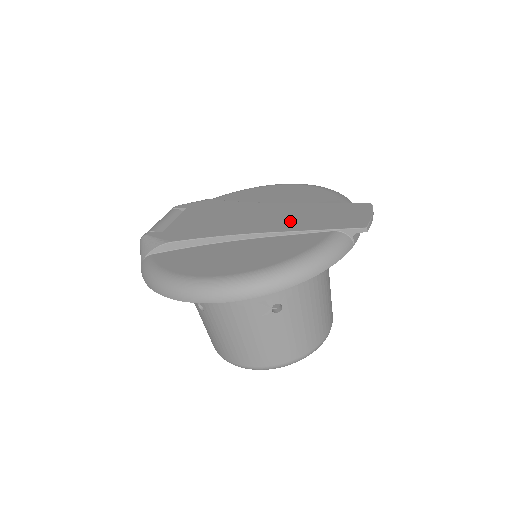
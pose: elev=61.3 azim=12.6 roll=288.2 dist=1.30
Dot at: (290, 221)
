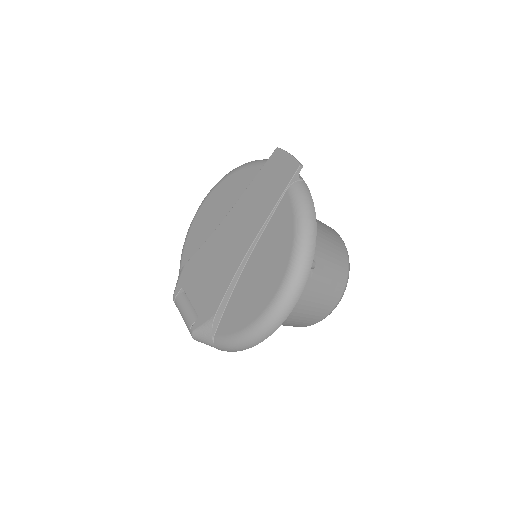
Dot at: (255, 216)
